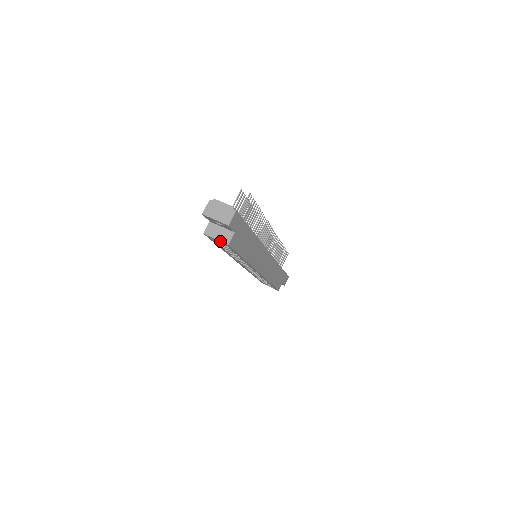
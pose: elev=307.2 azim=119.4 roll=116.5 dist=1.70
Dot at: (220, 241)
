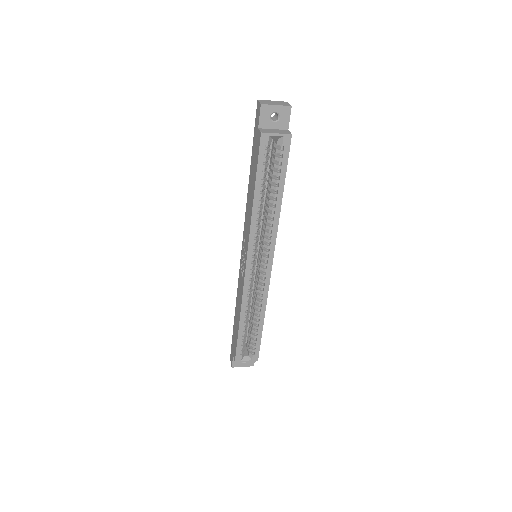
Dot at: (282, 134)
